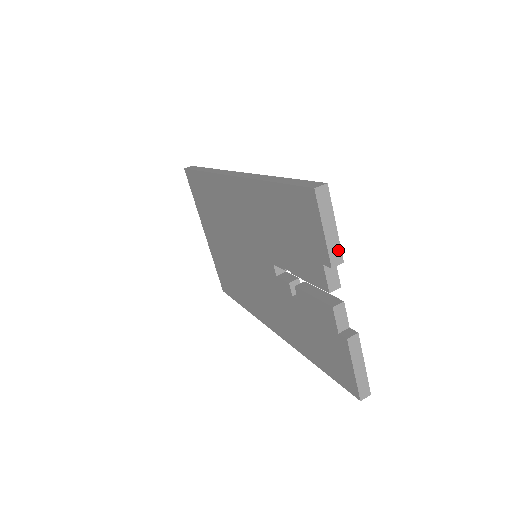
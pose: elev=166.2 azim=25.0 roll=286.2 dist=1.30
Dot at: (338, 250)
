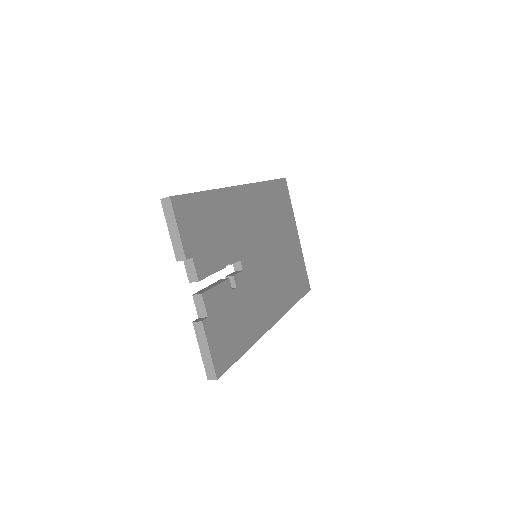
Dot at: (181, 249)
